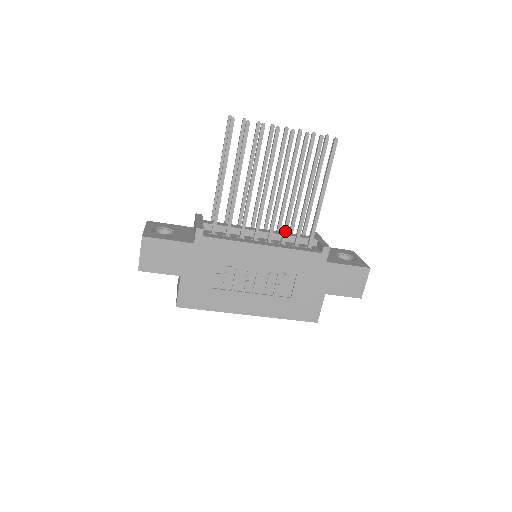
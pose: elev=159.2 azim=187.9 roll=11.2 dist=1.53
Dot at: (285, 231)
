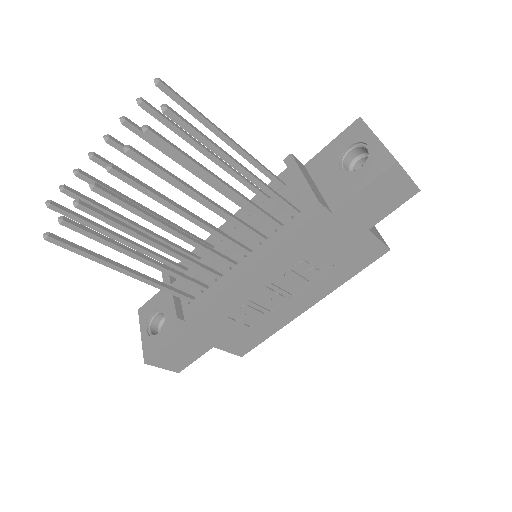
Dot at: (250, 233)
